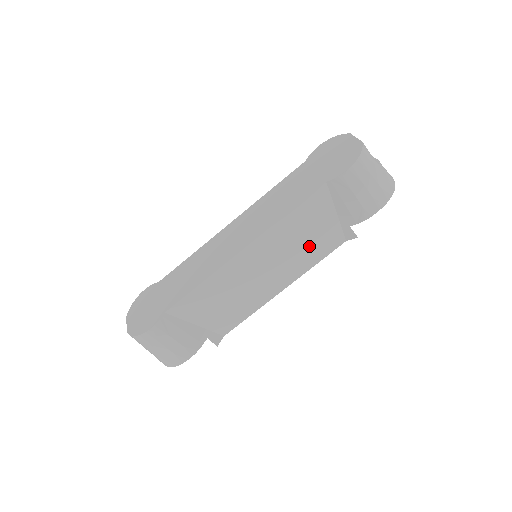
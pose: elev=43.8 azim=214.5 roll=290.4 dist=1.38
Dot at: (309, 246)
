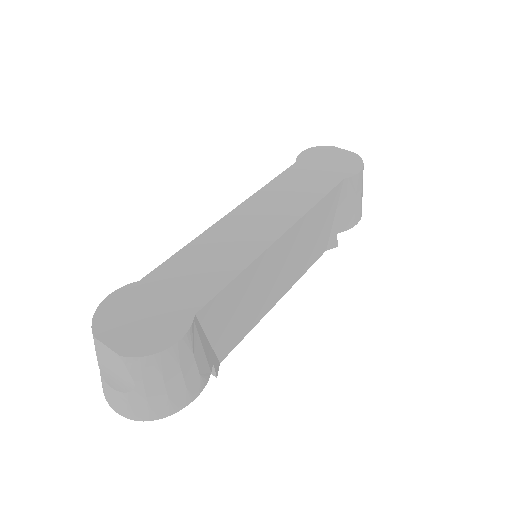
Dot at: (311, 248)
